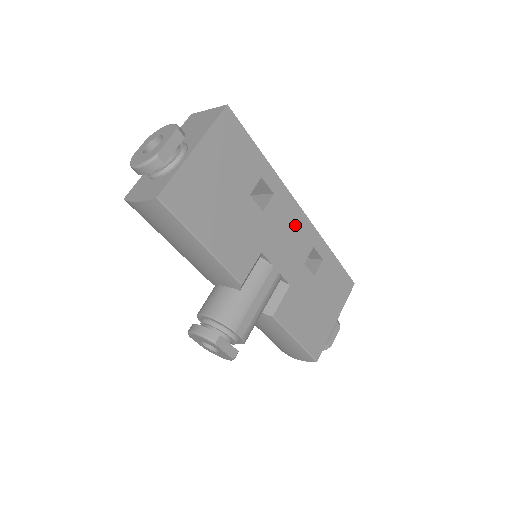
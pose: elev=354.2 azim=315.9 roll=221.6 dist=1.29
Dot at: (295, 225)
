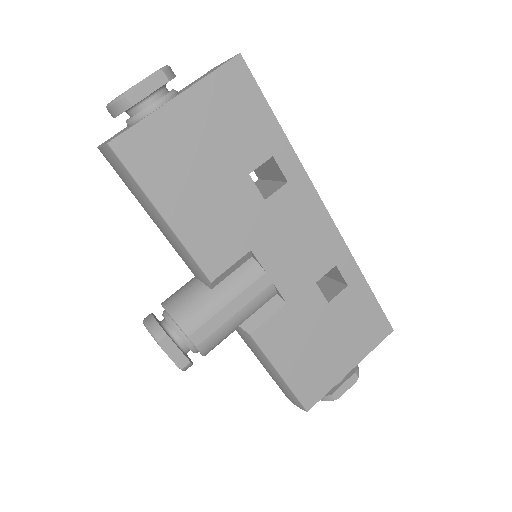
Dot at: (313, 230)
